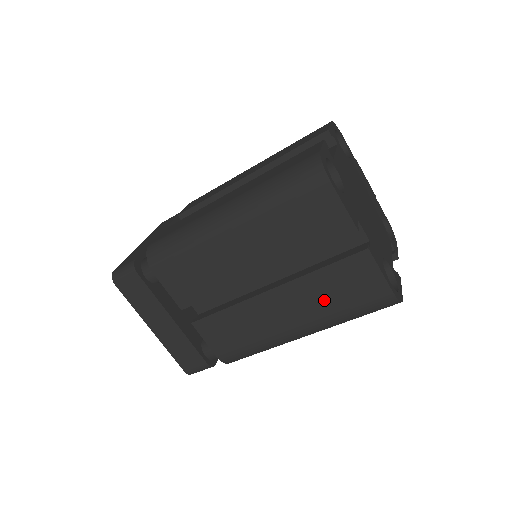
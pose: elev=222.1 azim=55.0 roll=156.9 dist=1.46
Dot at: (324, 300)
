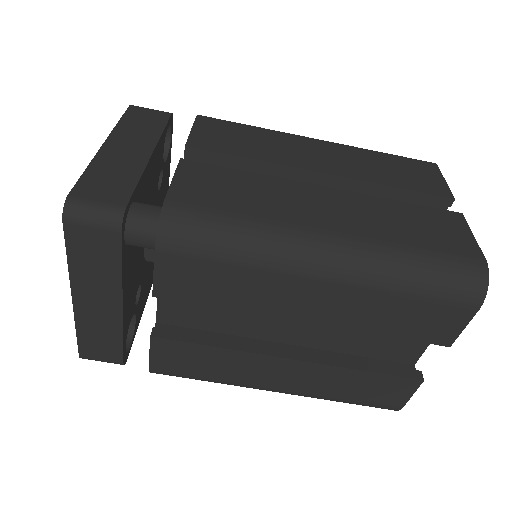
Dot at: (389, 224)
